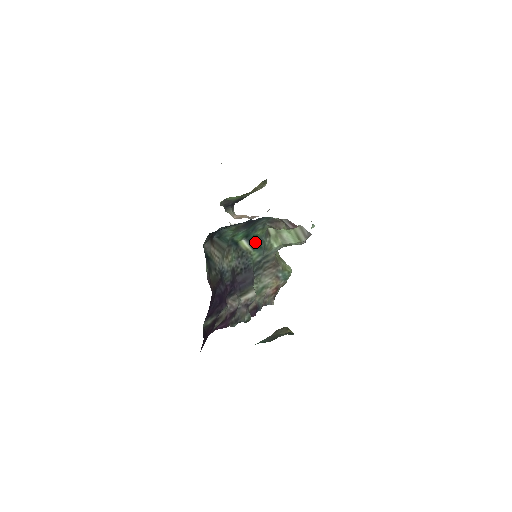
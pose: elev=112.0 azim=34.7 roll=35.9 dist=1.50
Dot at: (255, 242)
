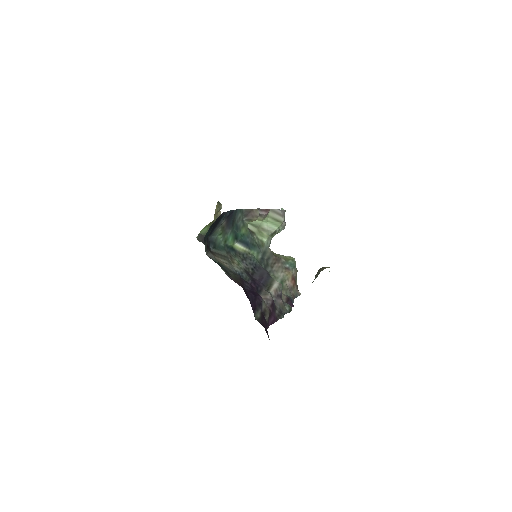
Dot at: (246, 242)
